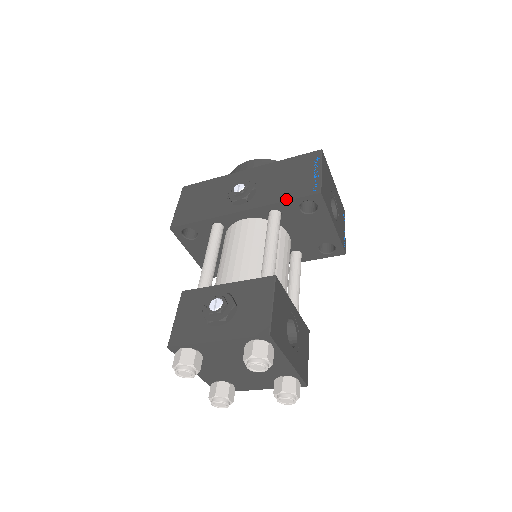
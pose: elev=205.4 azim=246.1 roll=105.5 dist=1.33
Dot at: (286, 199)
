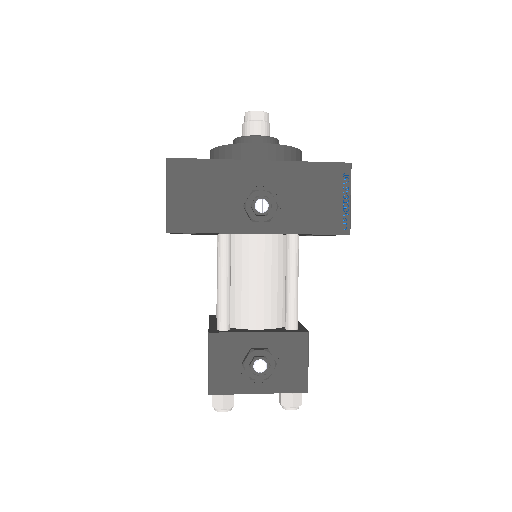
Dot at: (314, 232)
